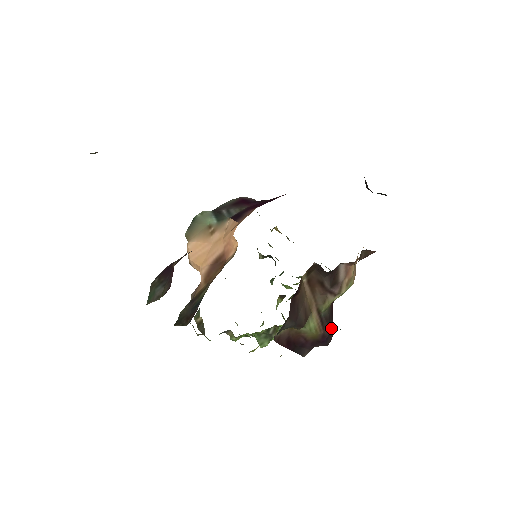
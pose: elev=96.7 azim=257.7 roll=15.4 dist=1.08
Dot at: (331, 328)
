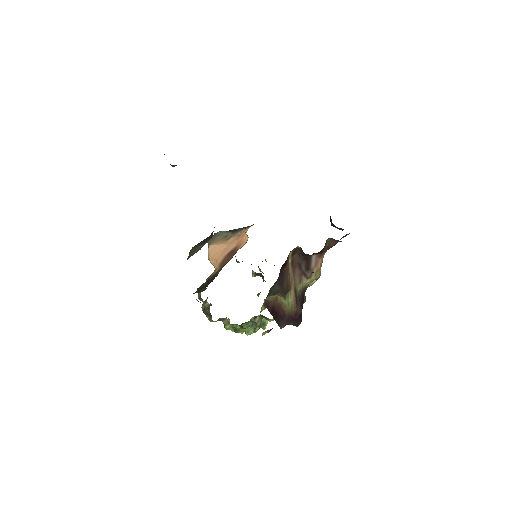
Dot at: occluded
